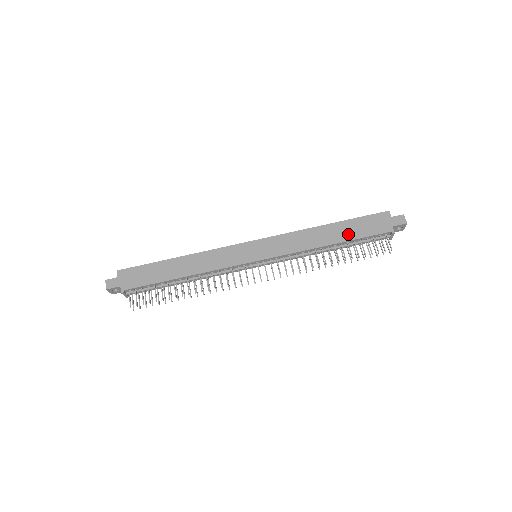
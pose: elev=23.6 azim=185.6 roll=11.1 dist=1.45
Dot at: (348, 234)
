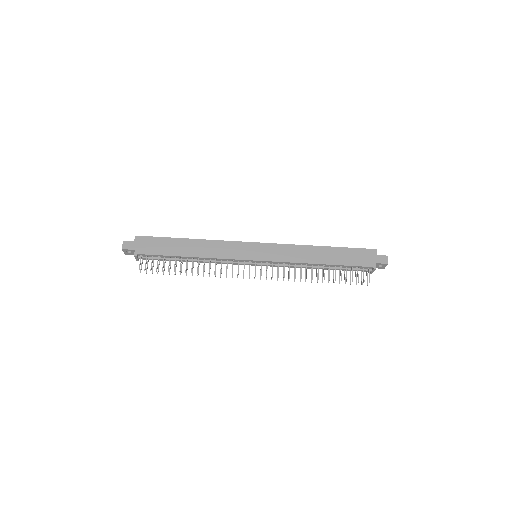
Dot at: (338, 259)
